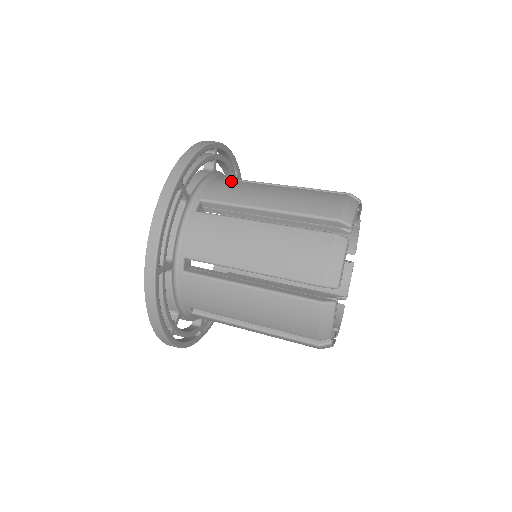
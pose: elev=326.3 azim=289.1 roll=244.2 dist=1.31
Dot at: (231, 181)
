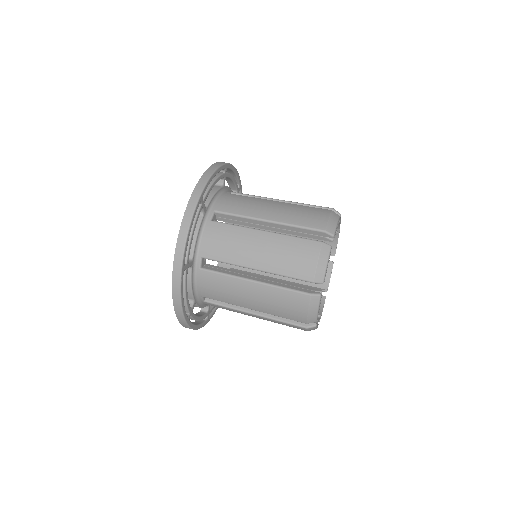
Dot at: occluded
